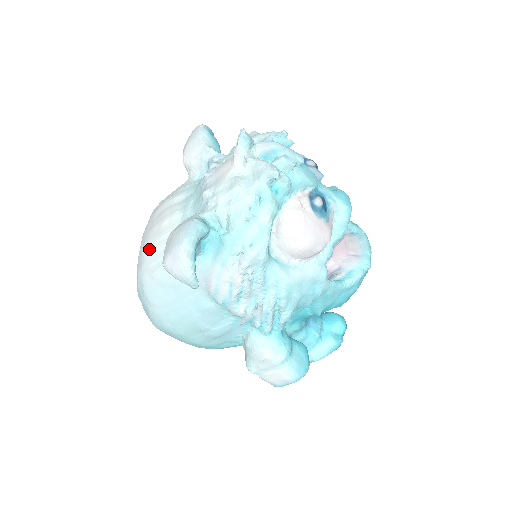
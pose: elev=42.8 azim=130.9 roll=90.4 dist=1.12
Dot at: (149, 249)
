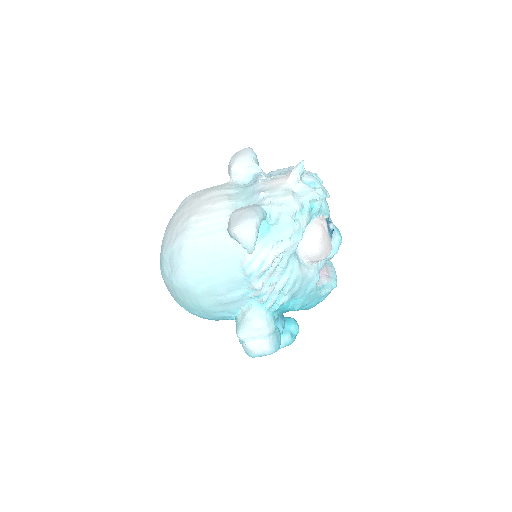
Dot at: (198, 220)
